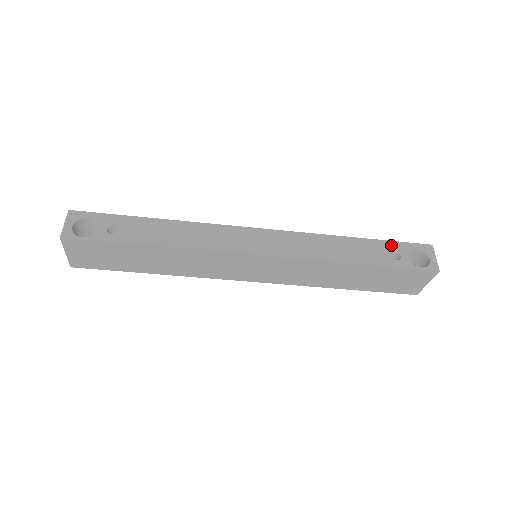
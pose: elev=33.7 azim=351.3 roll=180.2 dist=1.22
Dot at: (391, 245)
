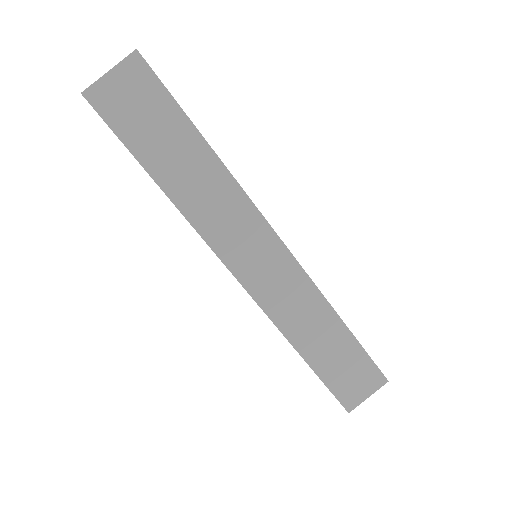
Dot at: occluded
